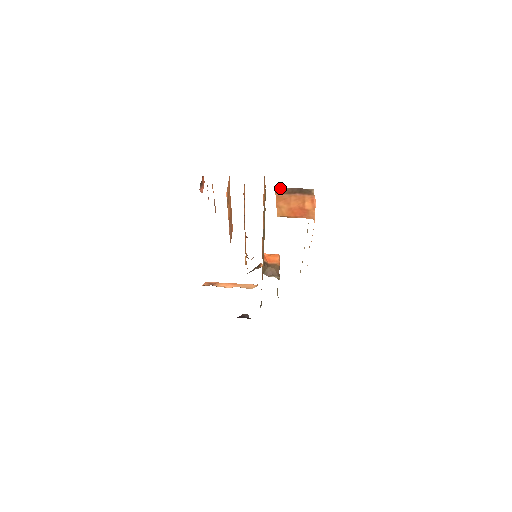
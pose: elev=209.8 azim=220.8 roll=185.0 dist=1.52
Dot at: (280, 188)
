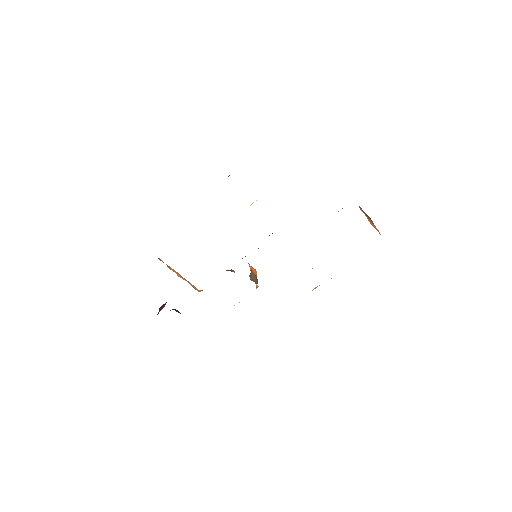
Dot at: occluded
